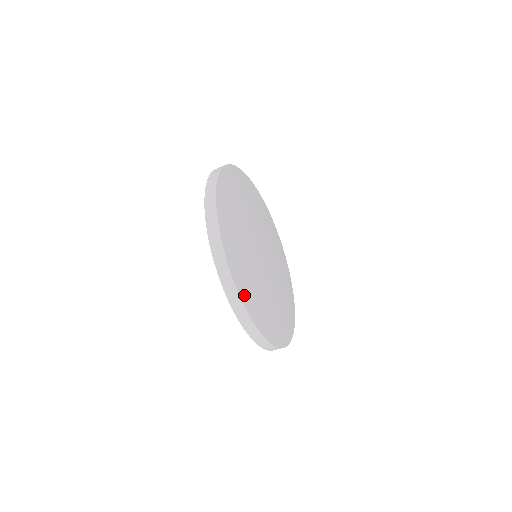
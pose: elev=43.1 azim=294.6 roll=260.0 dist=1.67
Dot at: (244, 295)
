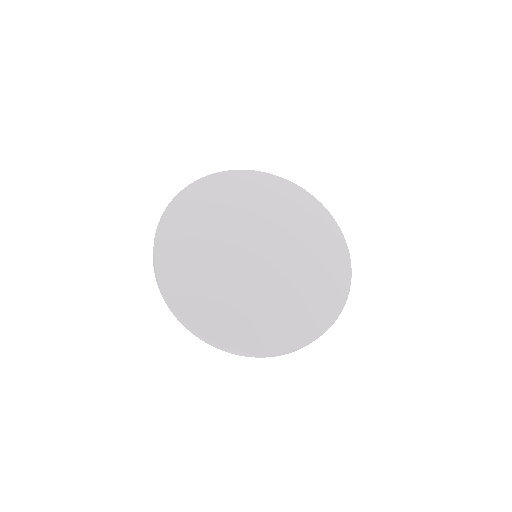
Dot at: (239, 342)
